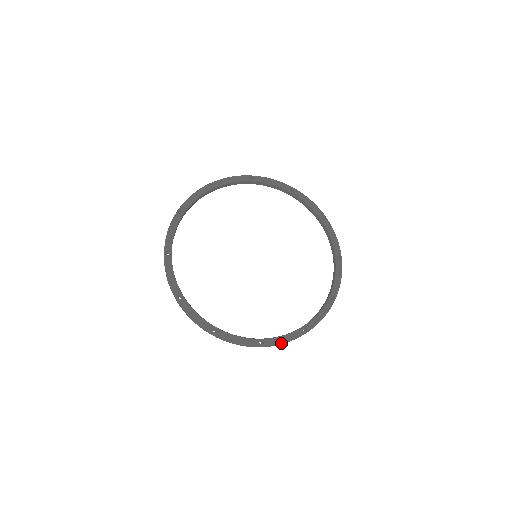
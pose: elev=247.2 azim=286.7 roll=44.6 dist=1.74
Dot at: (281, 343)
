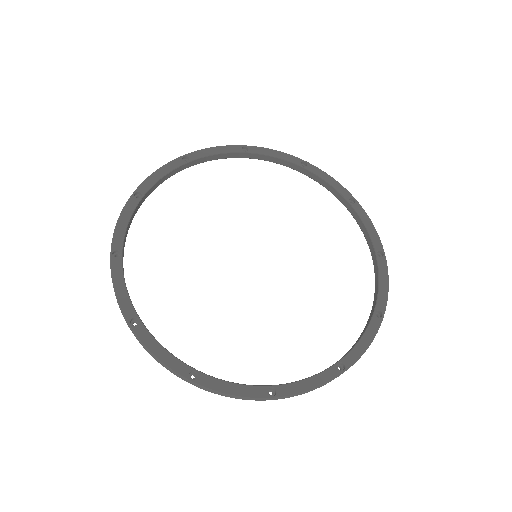
Dot at: (305, 391)
